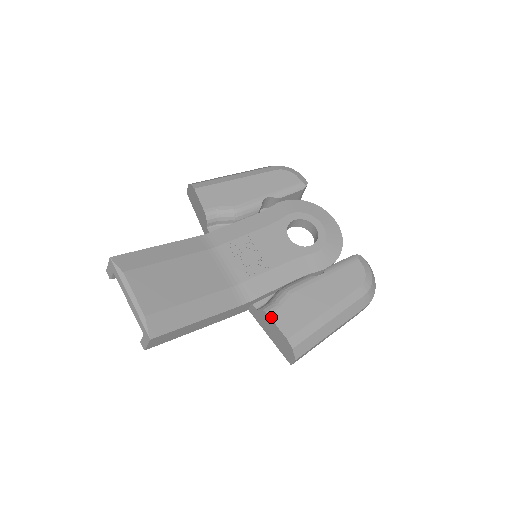
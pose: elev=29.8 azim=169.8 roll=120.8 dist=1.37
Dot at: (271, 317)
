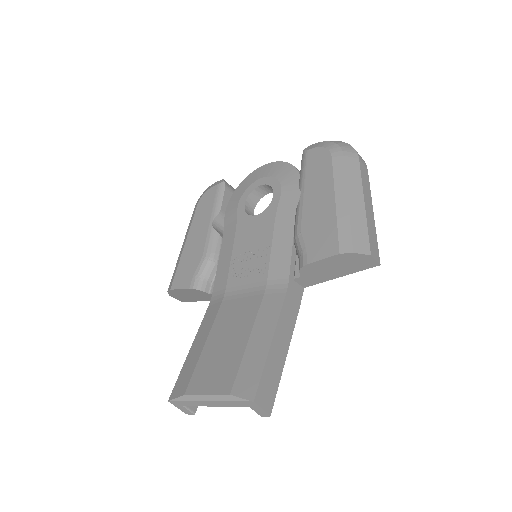
Dot at: (310, 262)
